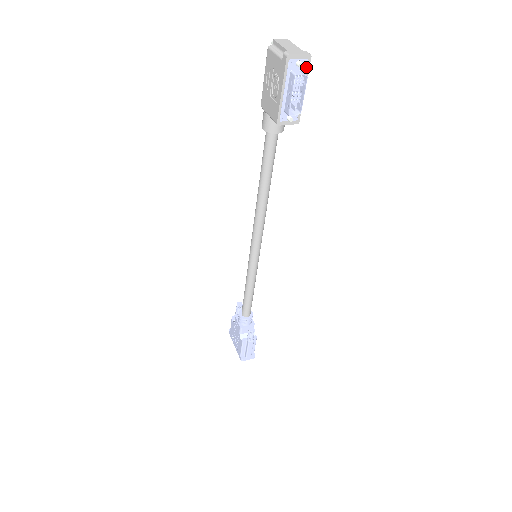
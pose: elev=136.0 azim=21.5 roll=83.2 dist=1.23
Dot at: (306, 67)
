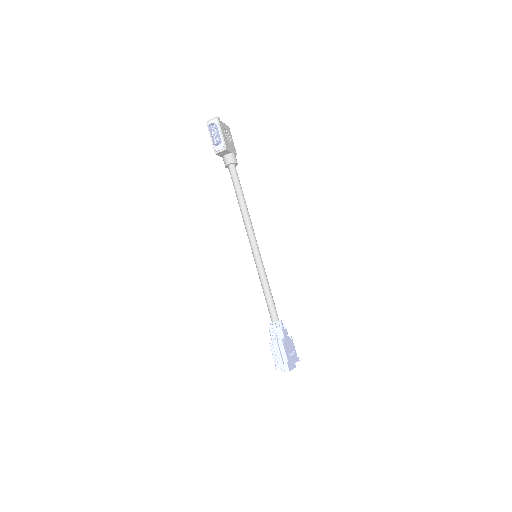
Dot at: (217, 122)
